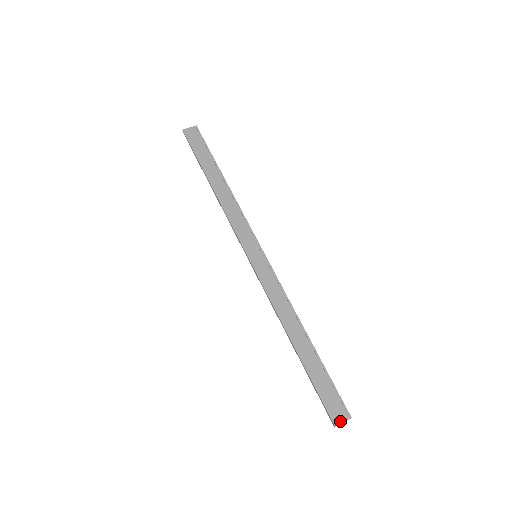
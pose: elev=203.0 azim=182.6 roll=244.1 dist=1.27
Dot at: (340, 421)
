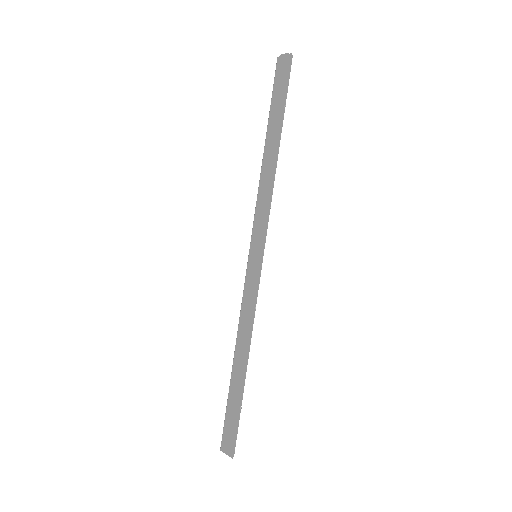
Dot at: (225, 451)
